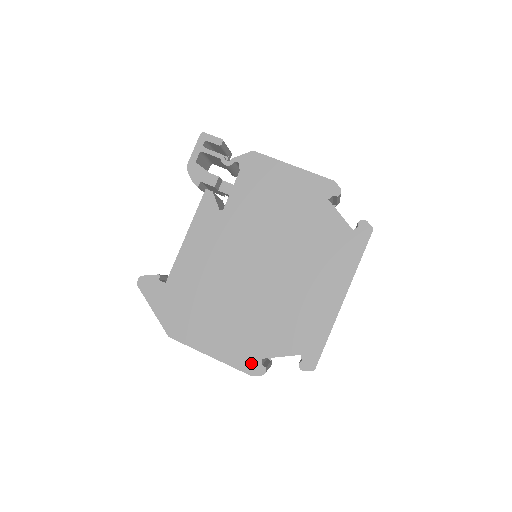
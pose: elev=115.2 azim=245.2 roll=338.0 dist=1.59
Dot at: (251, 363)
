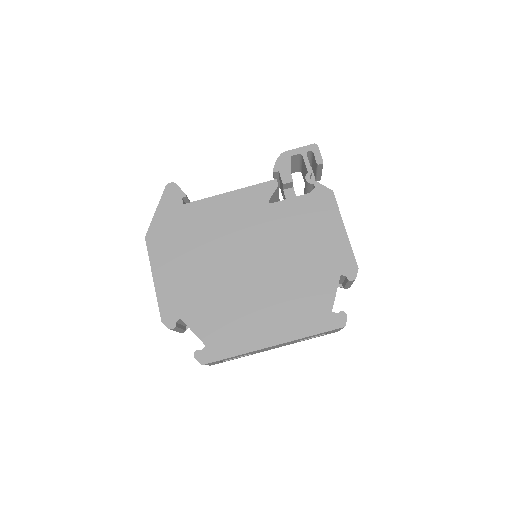
Dot at: (171, 313)
